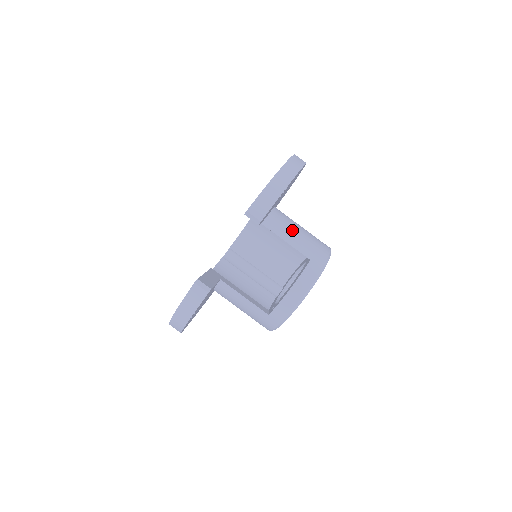
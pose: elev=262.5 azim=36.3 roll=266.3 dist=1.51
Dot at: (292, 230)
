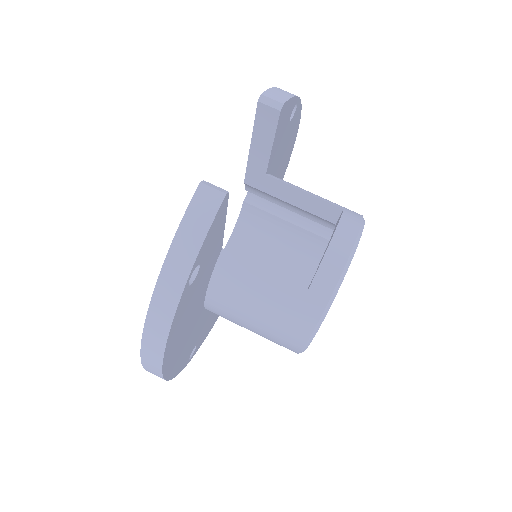
Dot at: occluded
